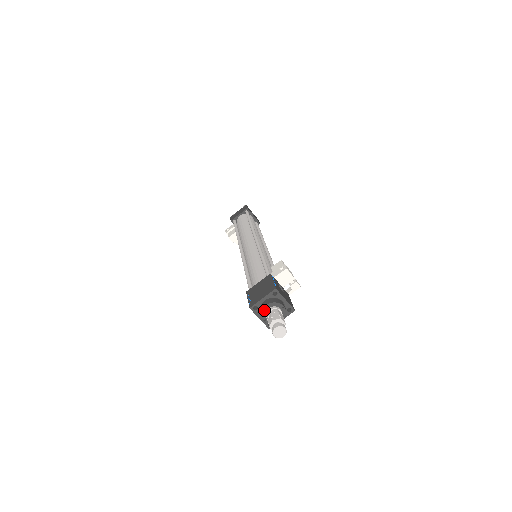
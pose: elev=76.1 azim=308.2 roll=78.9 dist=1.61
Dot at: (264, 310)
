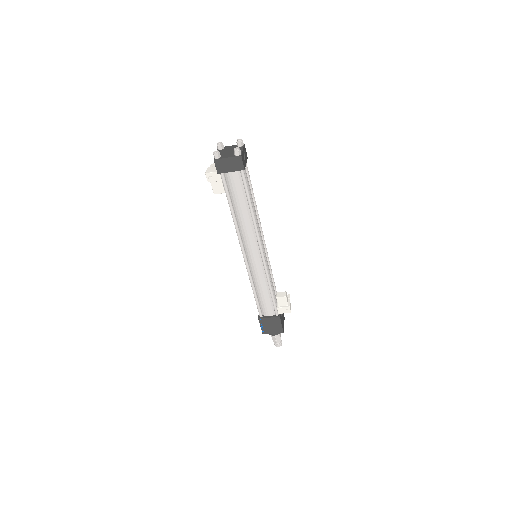
Dot at: occluded
